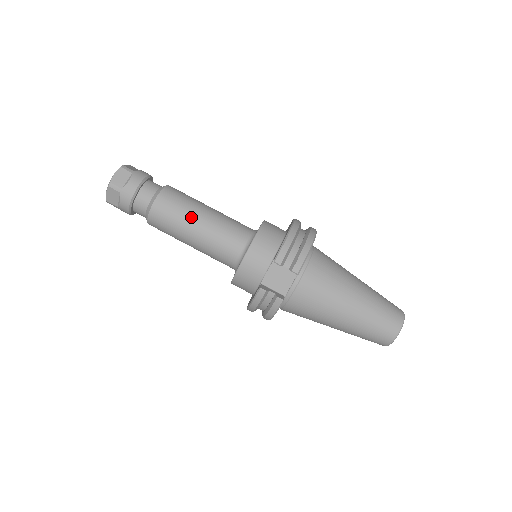
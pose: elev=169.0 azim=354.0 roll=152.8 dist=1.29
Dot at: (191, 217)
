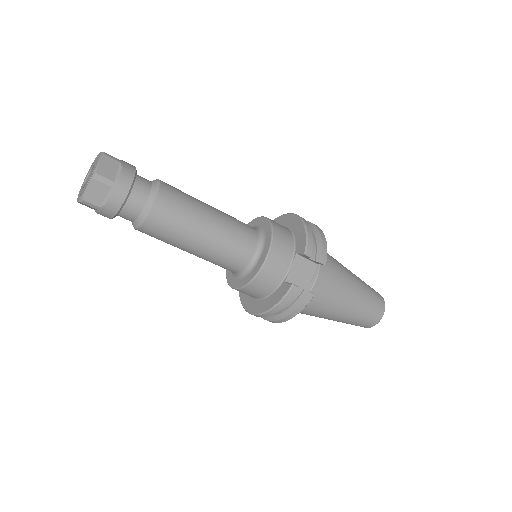
Dot at: (200, 215)
